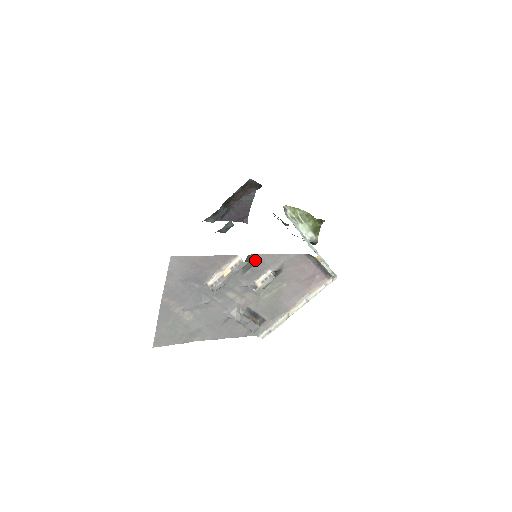
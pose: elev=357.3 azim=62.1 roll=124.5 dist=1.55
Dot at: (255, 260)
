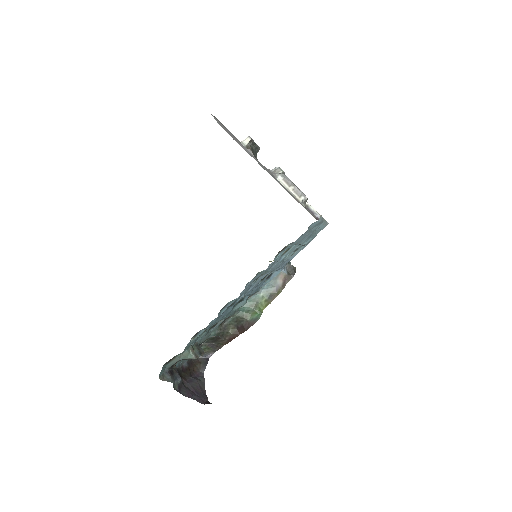
Dot at: occluded
